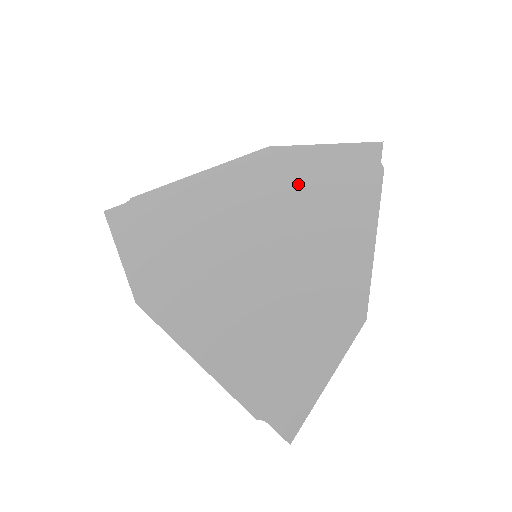
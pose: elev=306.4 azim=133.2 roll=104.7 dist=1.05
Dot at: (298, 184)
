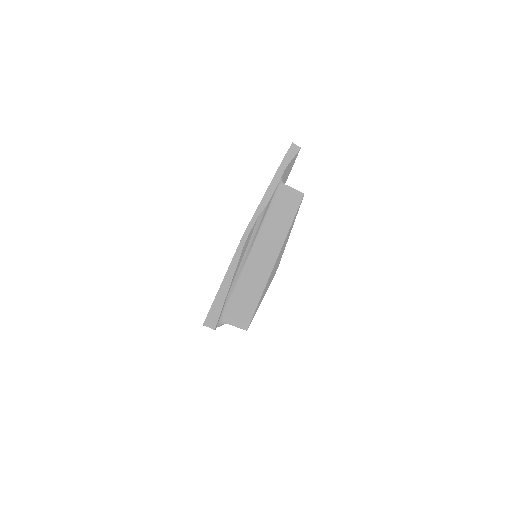
Dot at: occluded
